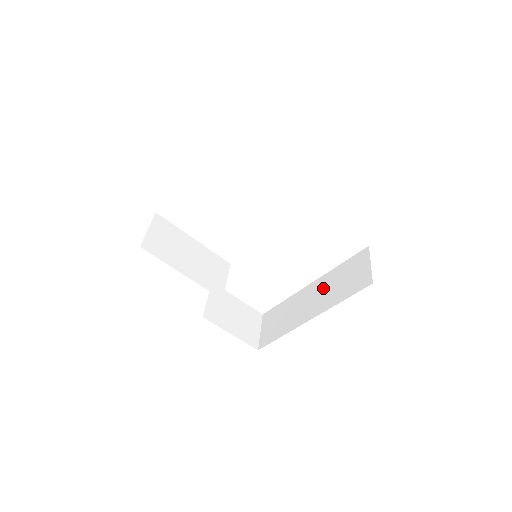
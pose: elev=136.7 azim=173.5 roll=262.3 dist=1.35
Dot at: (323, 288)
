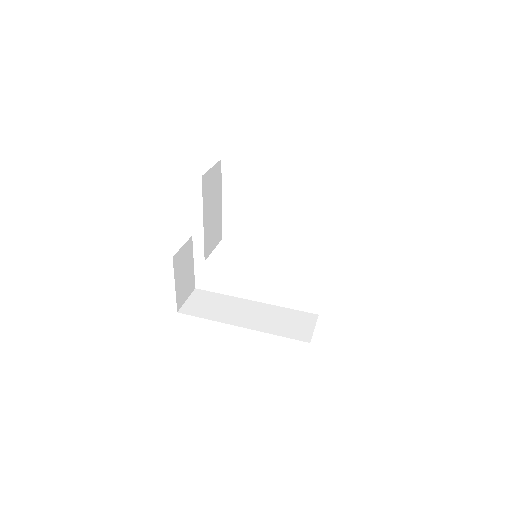
Dot at: (265, 313)
